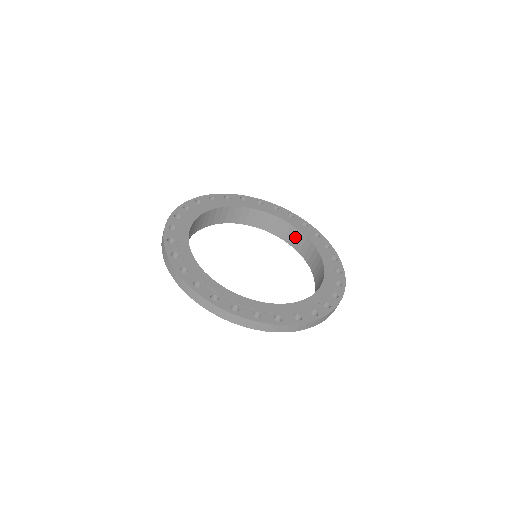
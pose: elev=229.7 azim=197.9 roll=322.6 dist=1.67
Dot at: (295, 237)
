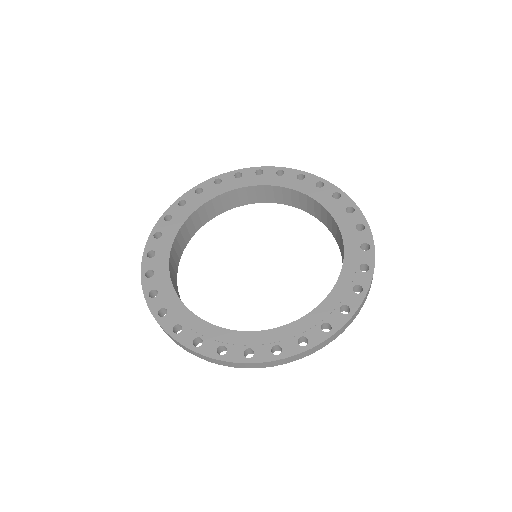
Dot at: (334, 227)
